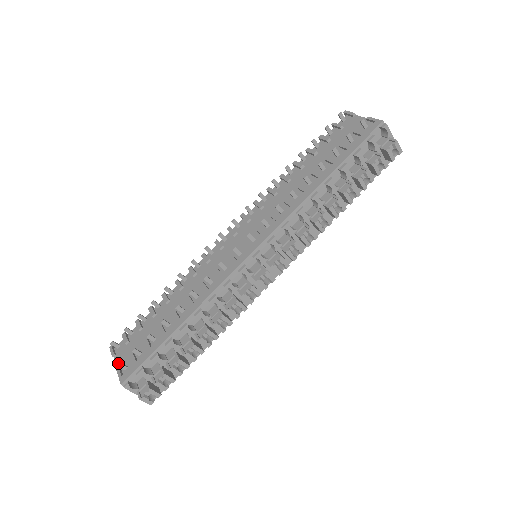
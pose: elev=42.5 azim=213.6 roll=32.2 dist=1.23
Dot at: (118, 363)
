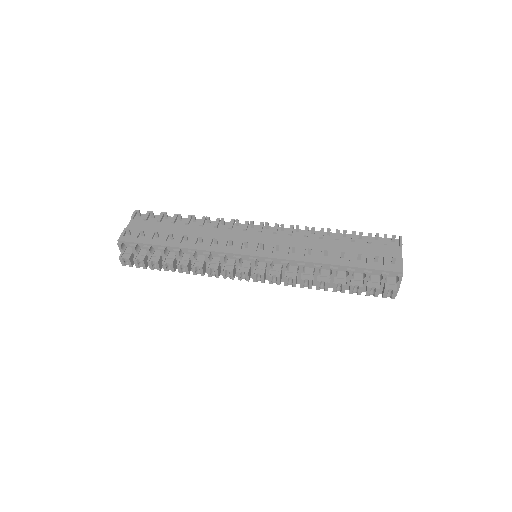
Dot at: (128, 228)
